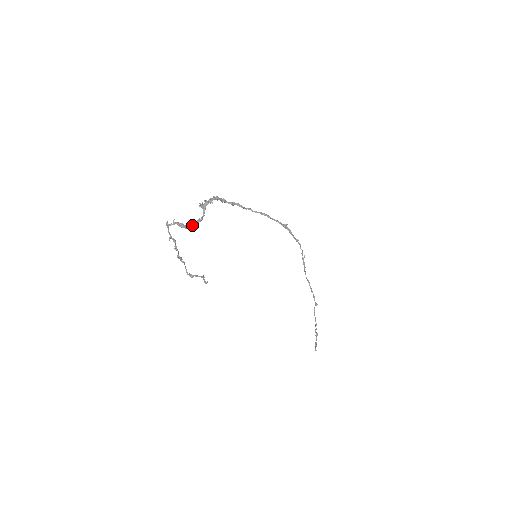
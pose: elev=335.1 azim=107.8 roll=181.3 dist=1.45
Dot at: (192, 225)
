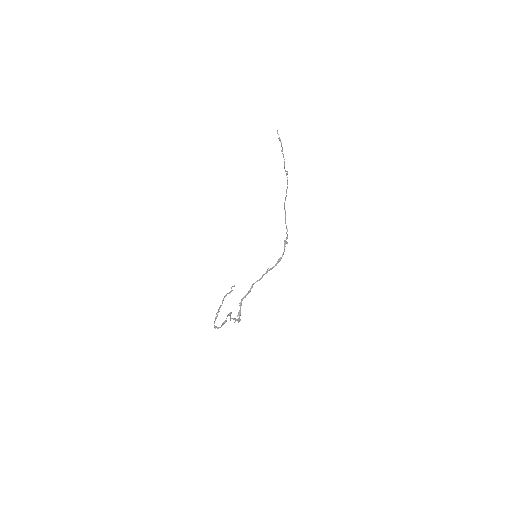
Dot at: occluded
